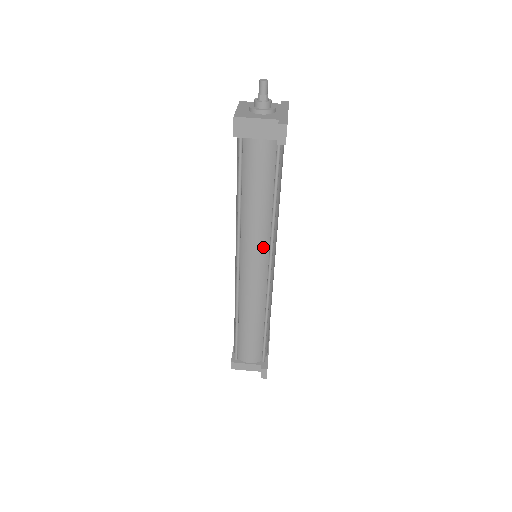
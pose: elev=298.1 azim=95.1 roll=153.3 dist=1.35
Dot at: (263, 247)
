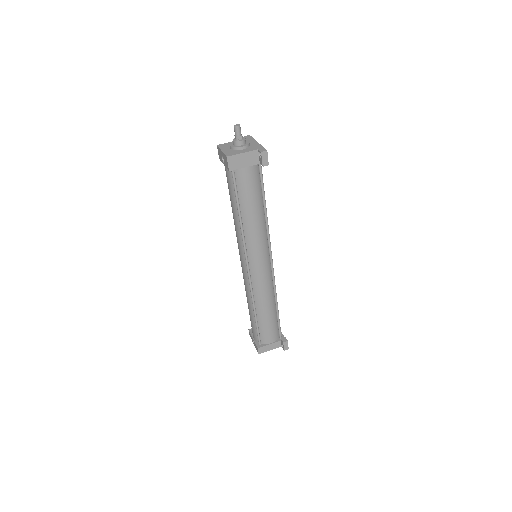
Dot at: (264, 246)
